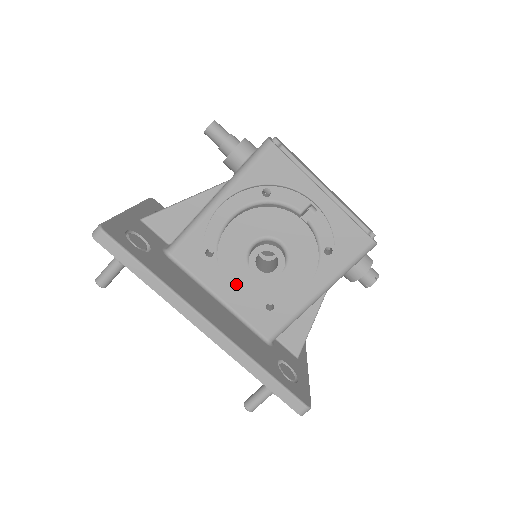
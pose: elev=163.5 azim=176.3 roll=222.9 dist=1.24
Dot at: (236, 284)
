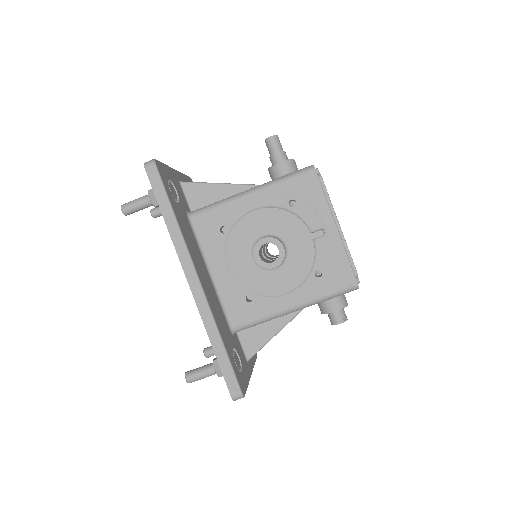
Dot at: (233, 263)
